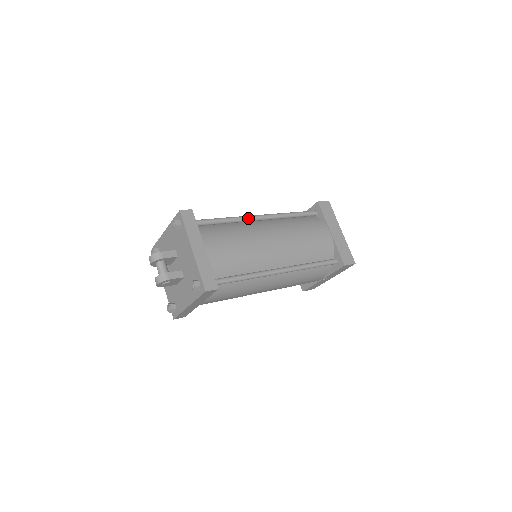
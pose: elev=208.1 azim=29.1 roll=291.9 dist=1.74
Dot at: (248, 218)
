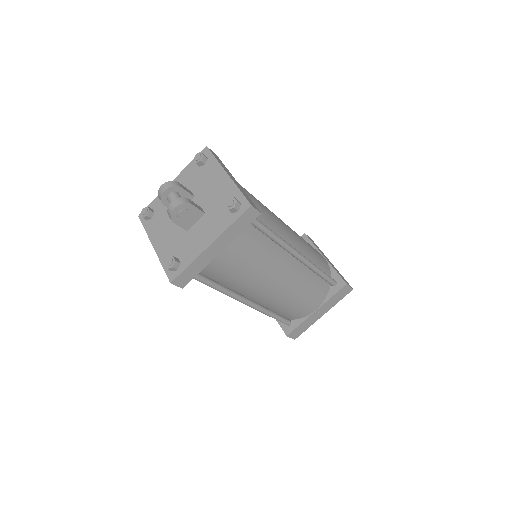
Dot at: occluded
